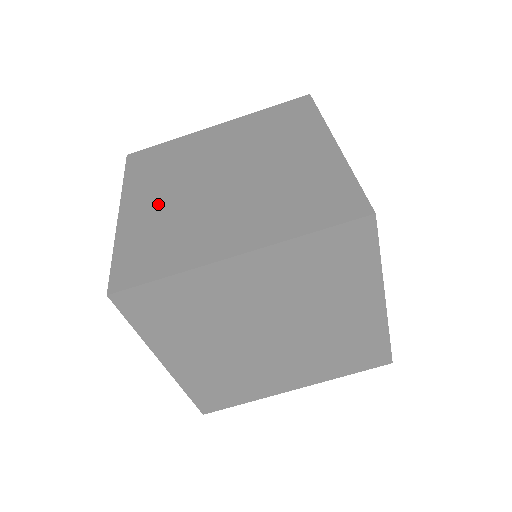
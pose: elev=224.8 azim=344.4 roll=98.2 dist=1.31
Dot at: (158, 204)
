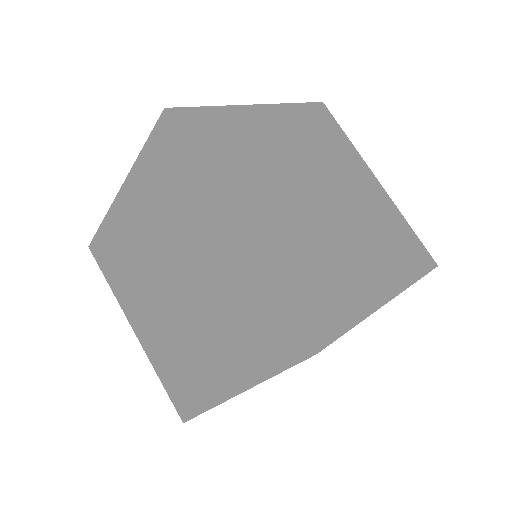
Dot at: occluded
